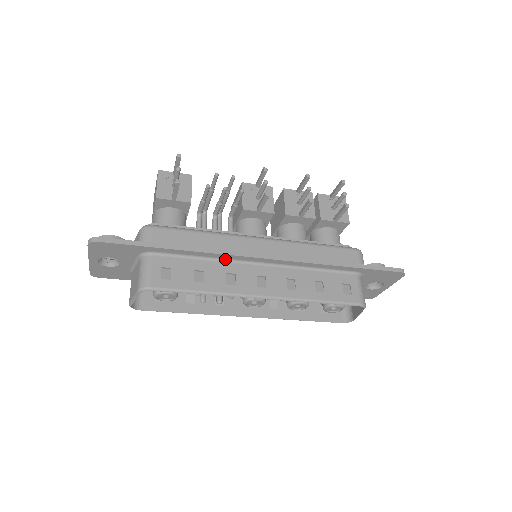
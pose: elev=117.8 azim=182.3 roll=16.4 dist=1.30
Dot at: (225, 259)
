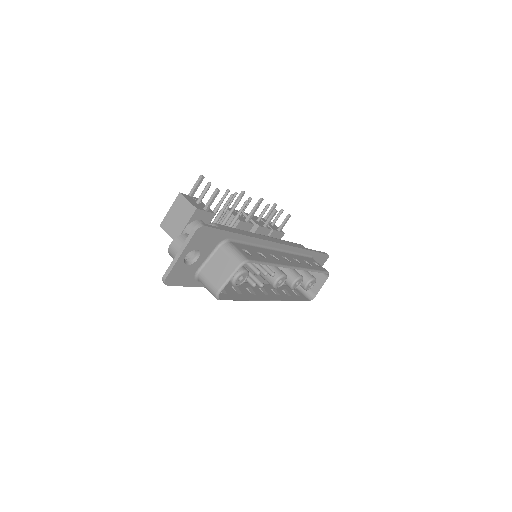
Dot at: (262, 246)
